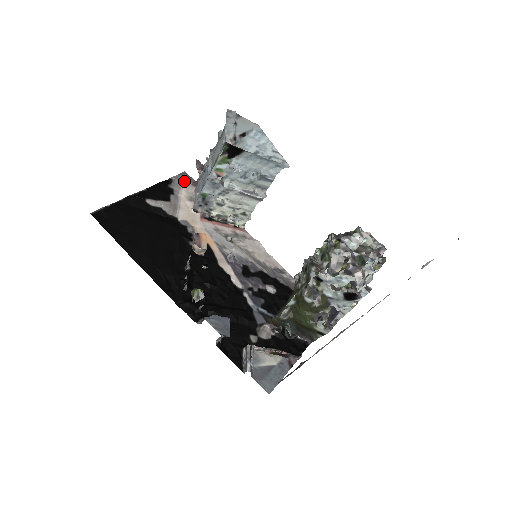
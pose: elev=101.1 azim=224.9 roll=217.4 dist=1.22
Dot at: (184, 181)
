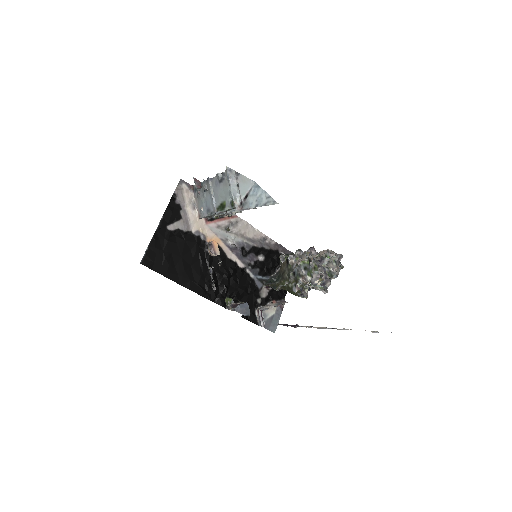
Dot at: (184, 190)
